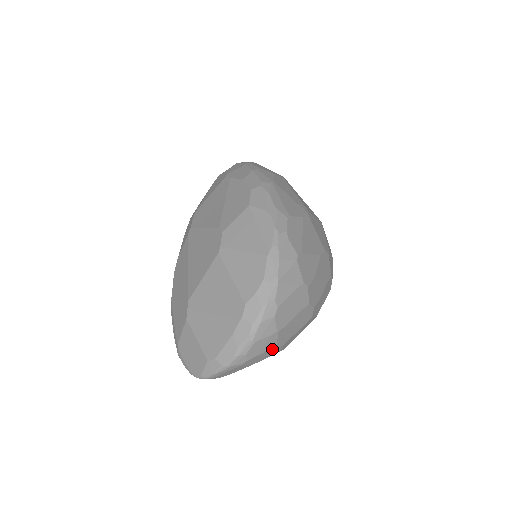
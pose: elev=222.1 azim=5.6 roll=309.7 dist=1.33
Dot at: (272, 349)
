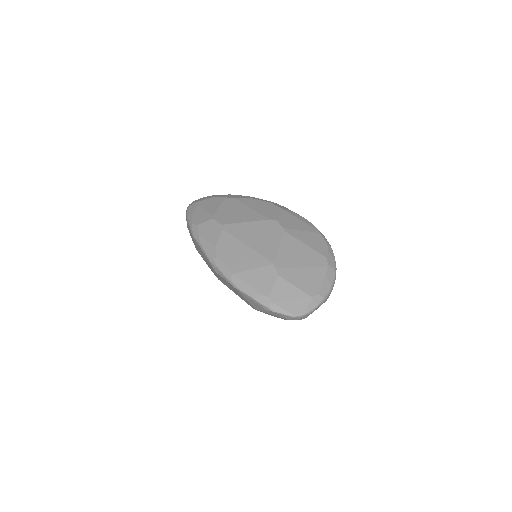
Dot at: occluded
